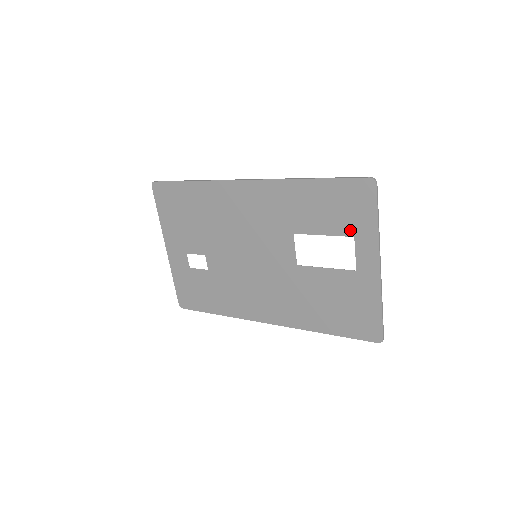
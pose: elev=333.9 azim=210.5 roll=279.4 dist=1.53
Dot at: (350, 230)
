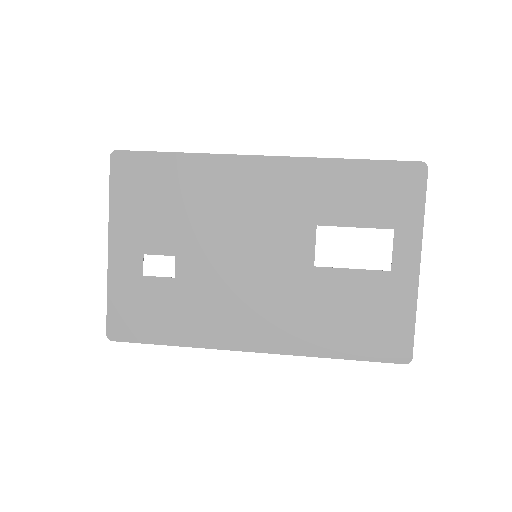
Dot at: (390, 221)
